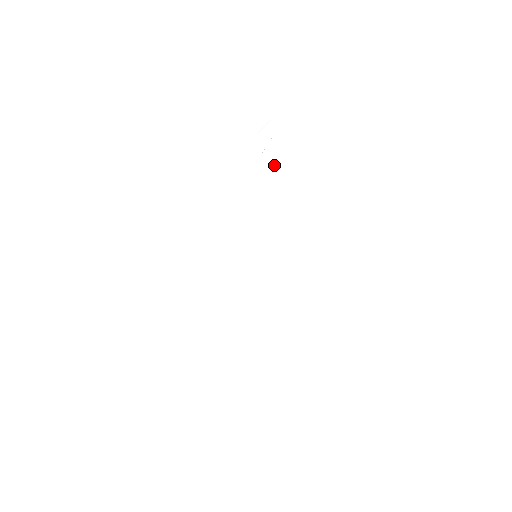
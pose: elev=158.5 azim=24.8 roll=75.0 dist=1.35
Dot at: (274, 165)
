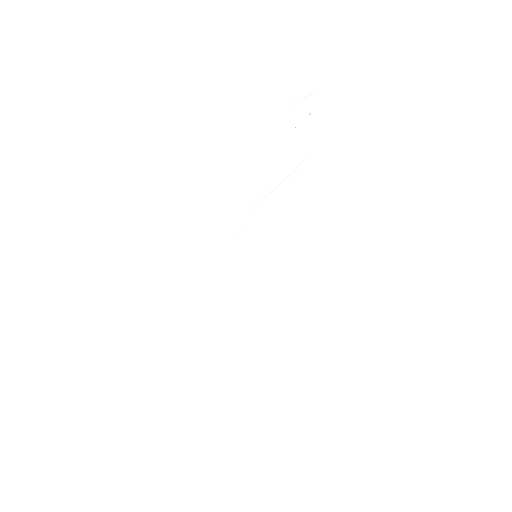
Dot at: (304, 148)
